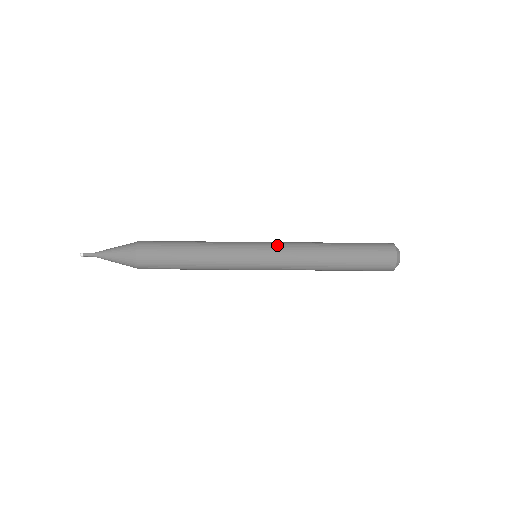
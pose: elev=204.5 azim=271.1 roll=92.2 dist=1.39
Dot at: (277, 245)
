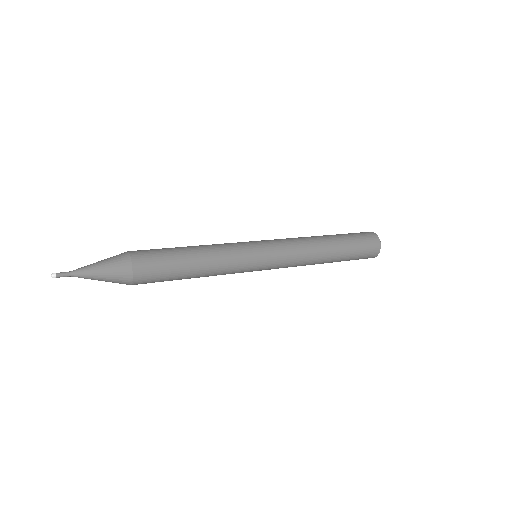
Dot at: (279, 243)
